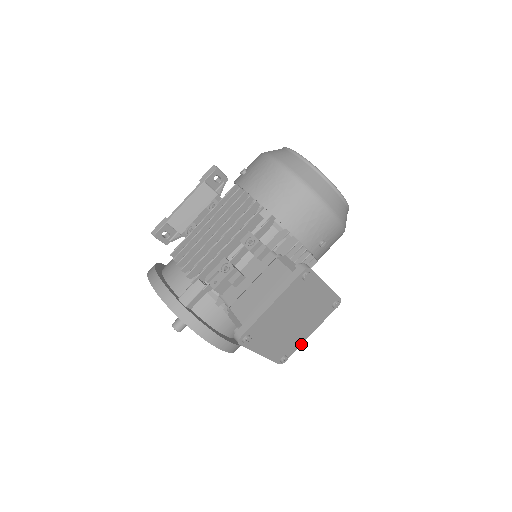
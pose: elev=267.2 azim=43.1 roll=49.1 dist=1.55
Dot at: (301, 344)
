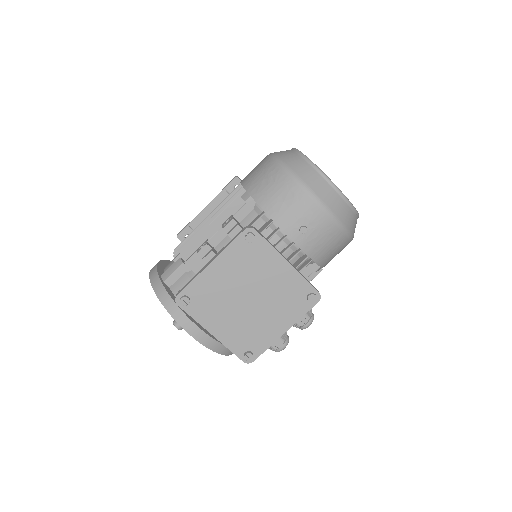
Dot at: (272, 343)
